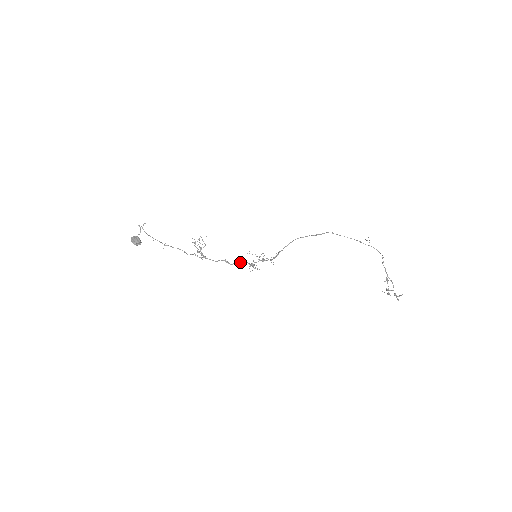
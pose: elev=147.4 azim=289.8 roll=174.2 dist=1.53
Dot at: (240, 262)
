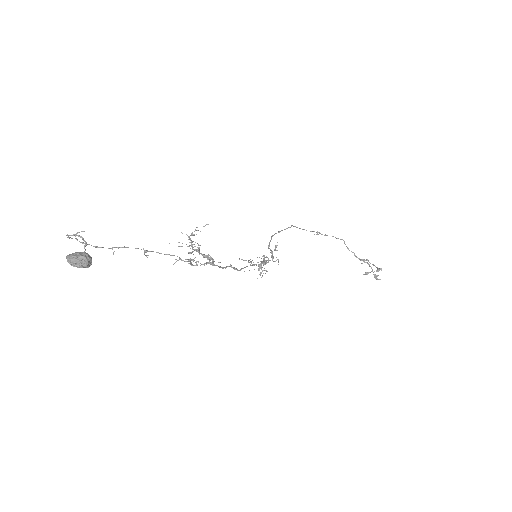
Dot at: occluded
